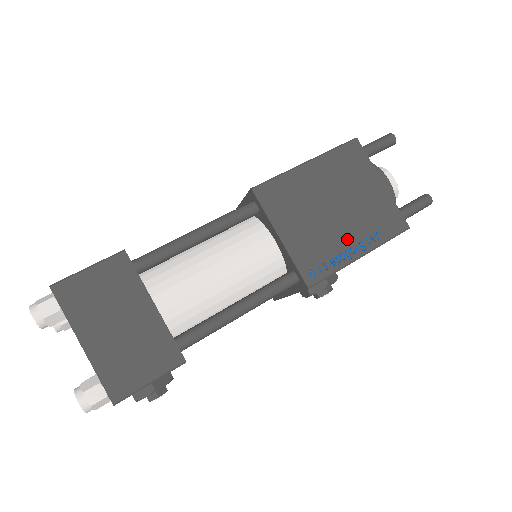
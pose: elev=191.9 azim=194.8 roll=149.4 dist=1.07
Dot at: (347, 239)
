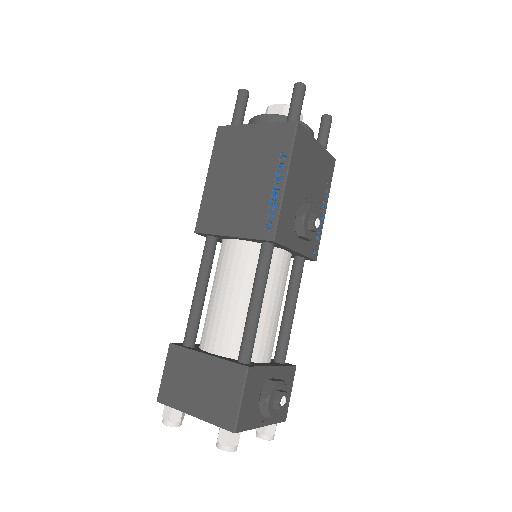
Dot at: (267, 184)
